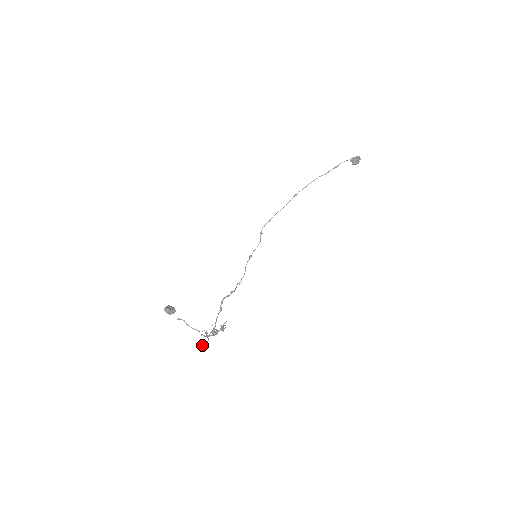
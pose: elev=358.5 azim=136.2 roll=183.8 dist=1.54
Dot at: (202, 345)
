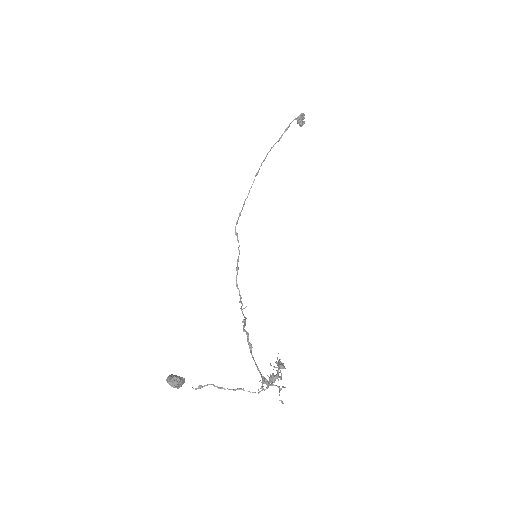
Dot at: occluded
